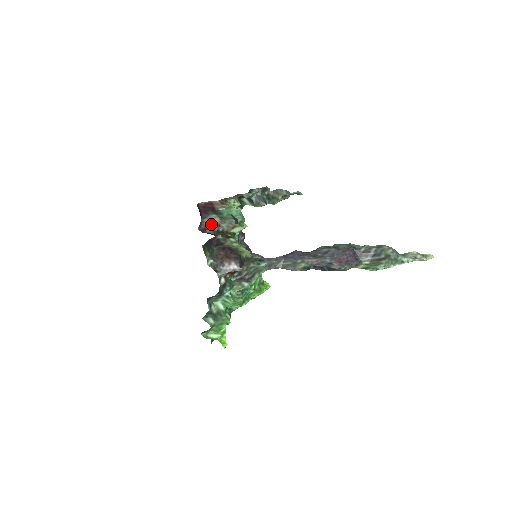
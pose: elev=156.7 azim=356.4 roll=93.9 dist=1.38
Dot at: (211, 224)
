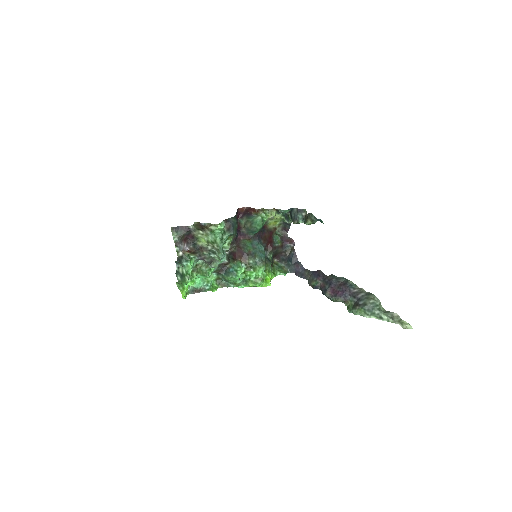
Dot at: (243, 223)
